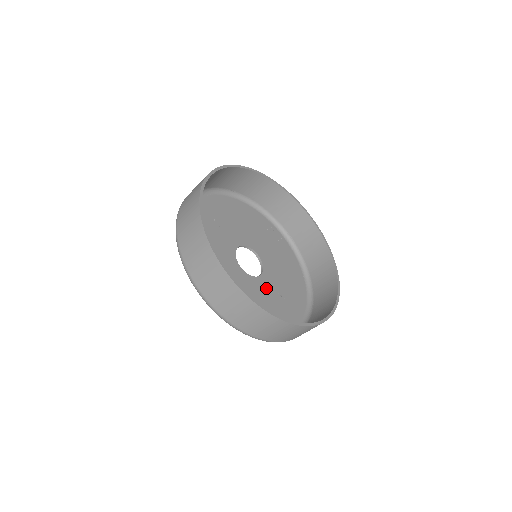
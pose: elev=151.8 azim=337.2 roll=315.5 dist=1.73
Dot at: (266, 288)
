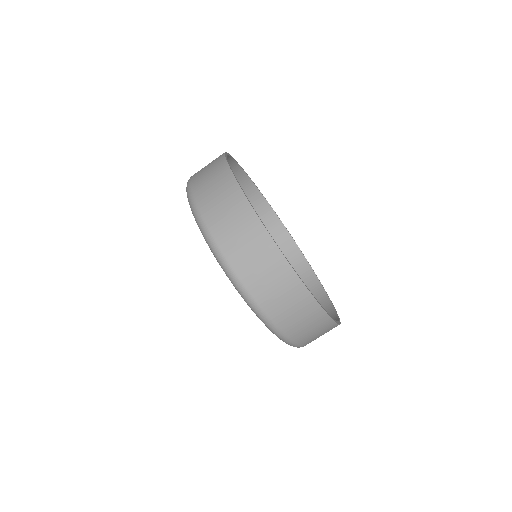
Dot at: occluded
